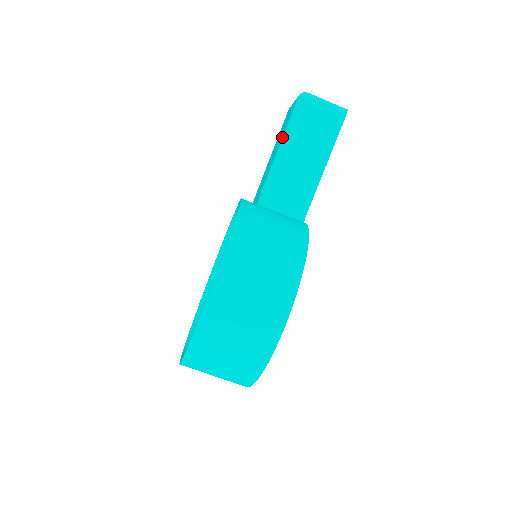
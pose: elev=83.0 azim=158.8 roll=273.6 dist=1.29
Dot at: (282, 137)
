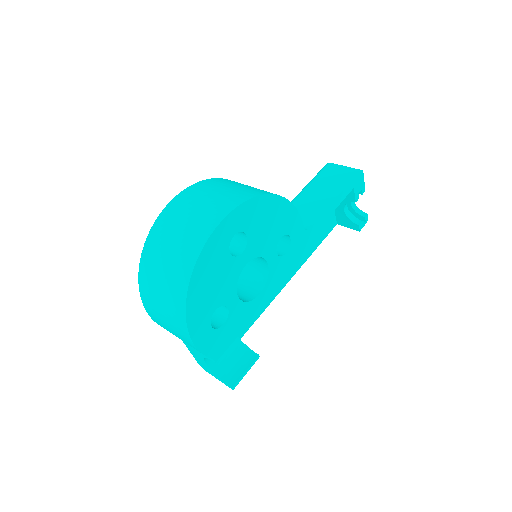
Dot at: occluded
